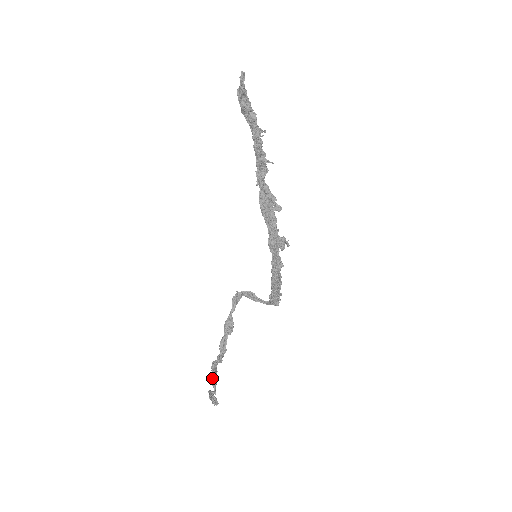
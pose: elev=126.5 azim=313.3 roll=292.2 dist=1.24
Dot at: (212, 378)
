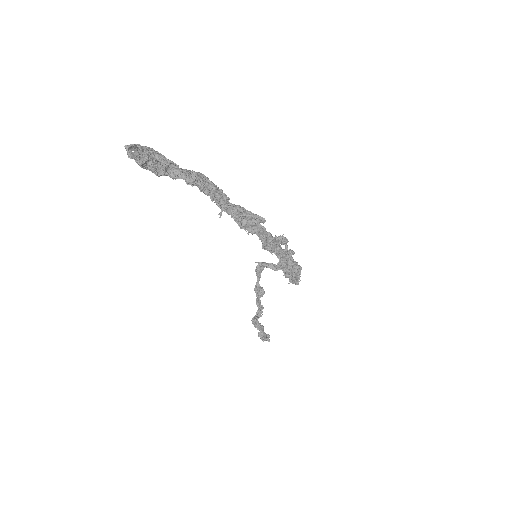
Dot at: occluded
